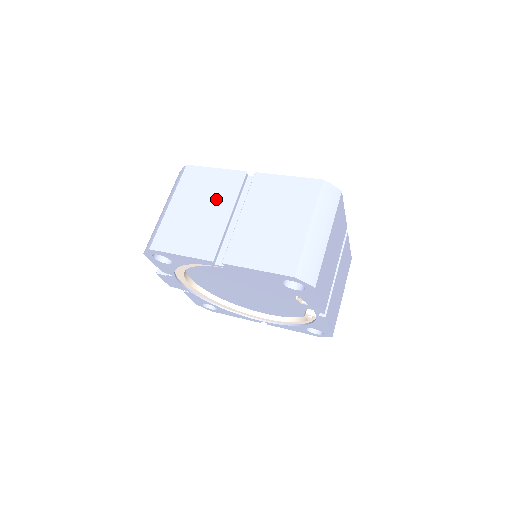
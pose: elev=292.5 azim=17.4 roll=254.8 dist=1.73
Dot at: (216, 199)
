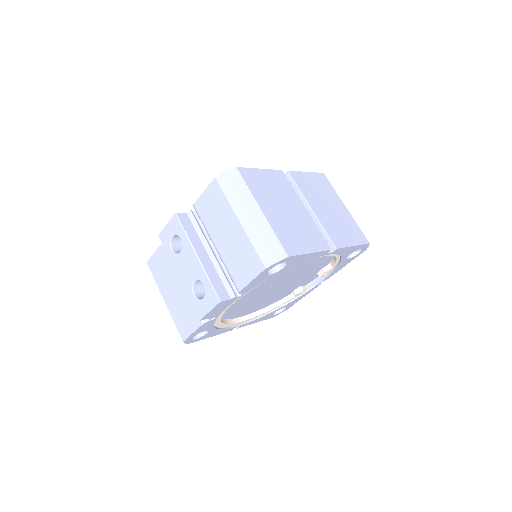
Dot at: (287, 197)
